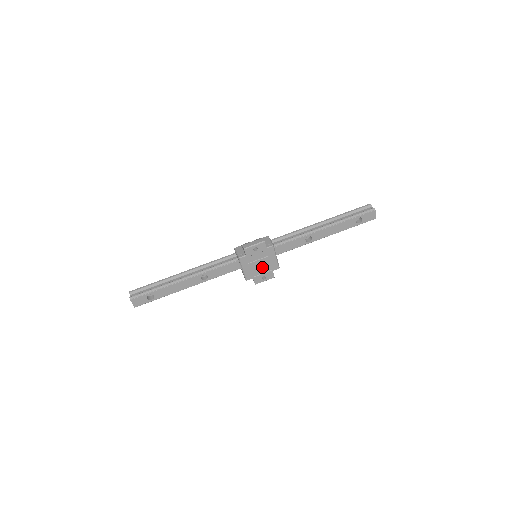
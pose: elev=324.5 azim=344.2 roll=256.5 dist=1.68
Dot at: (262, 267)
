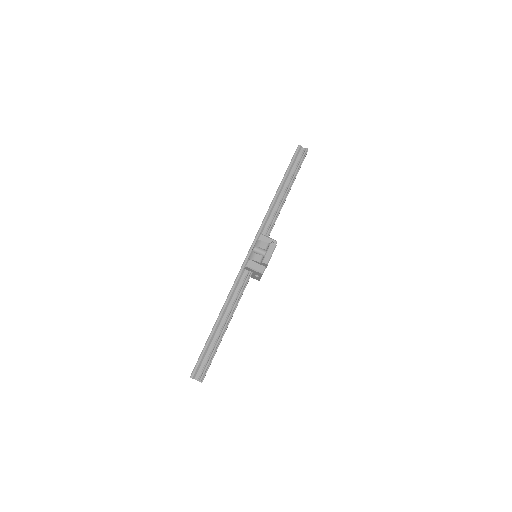
Dot at: occluded
